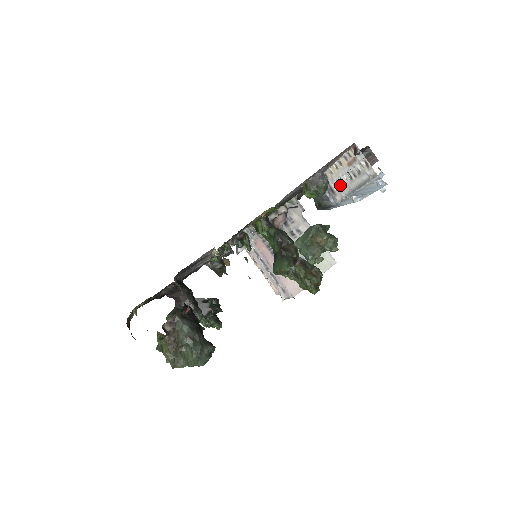
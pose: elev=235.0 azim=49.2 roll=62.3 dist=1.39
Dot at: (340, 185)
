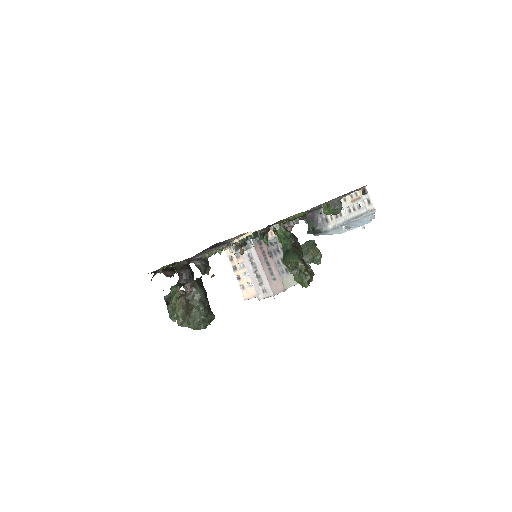
Dot at: (337, 216)
